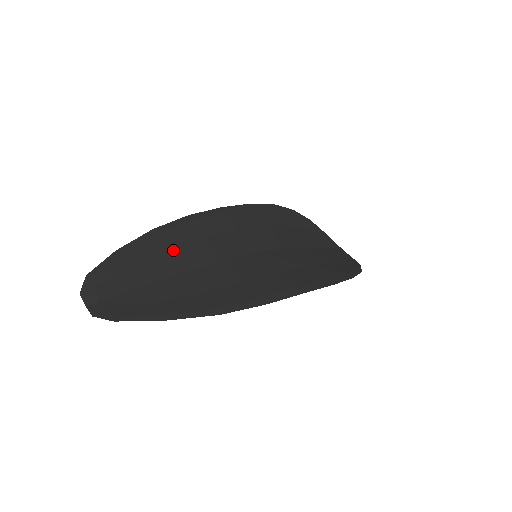
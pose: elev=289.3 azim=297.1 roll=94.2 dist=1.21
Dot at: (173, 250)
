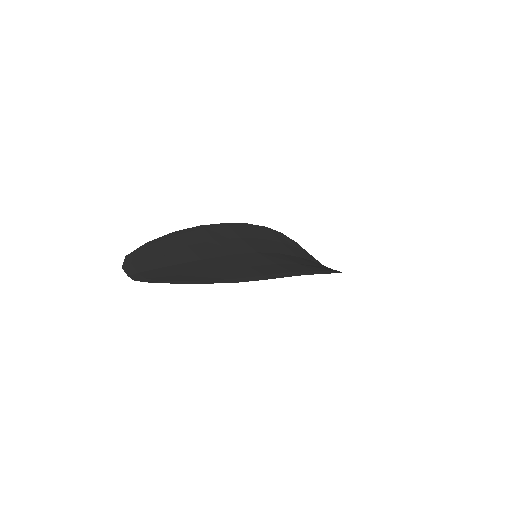
Dot at: (191, 246)
